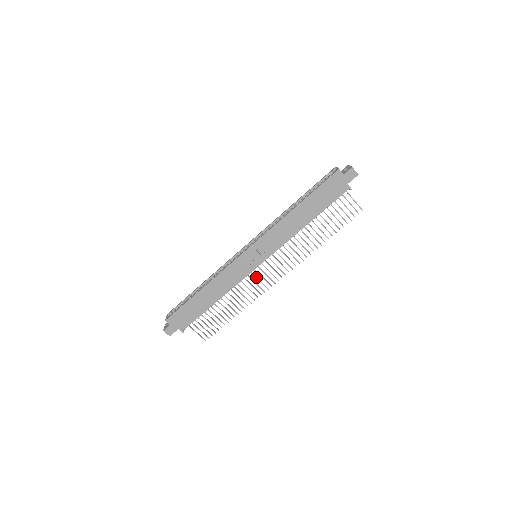
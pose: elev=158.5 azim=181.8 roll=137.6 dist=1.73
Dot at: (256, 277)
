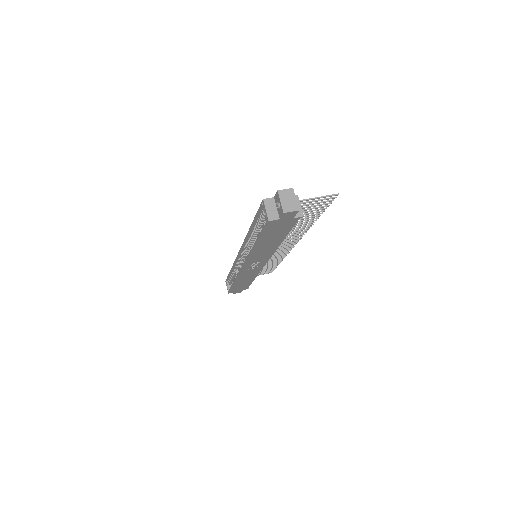
Dot at: occluded
